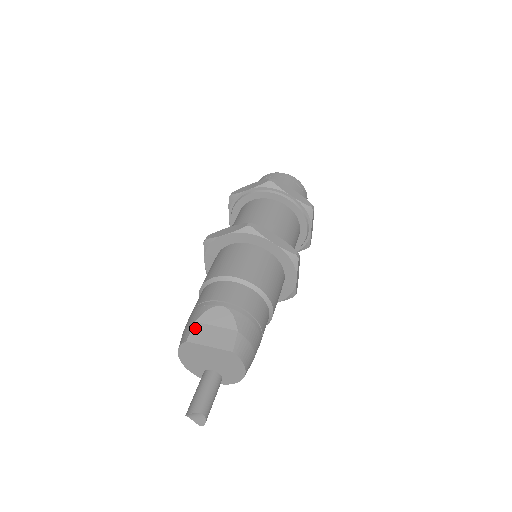
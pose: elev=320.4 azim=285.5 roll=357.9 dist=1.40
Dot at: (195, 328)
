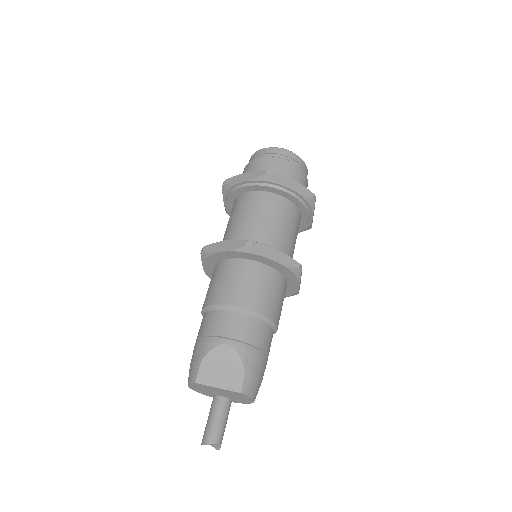
Dot at: (202, 368)
